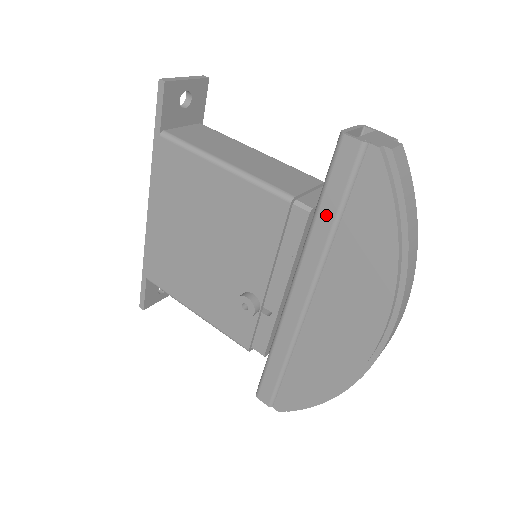
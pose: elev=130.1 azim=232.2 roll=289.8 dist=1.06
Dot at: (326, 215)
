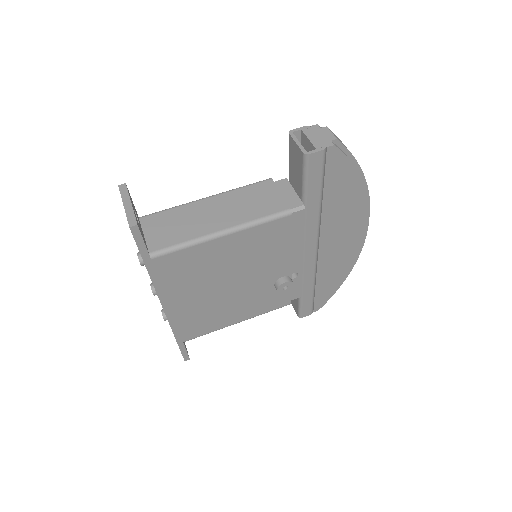
Dot at: (313, 201)
